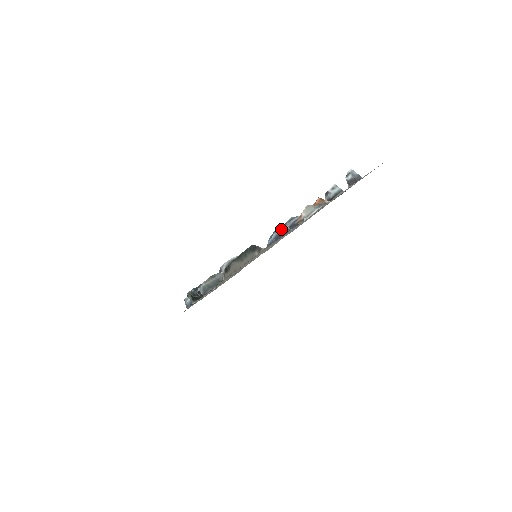
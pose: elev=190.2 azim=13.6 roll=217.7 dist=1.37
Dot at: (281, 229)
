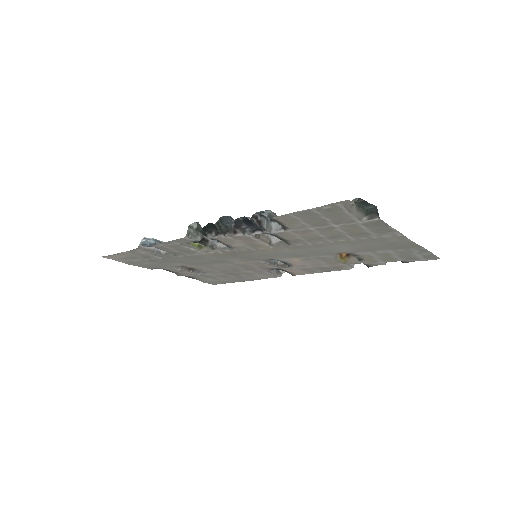
Dot at: occluded
